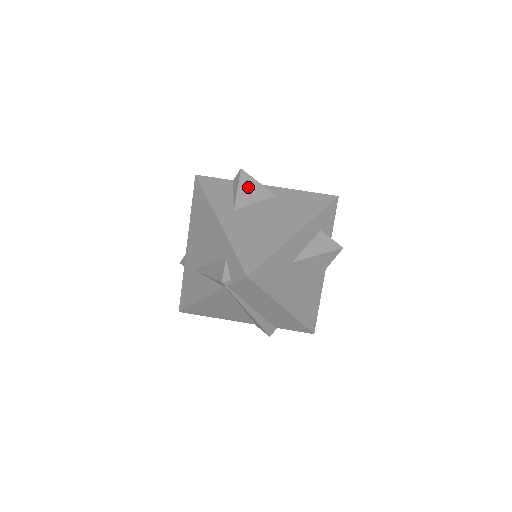
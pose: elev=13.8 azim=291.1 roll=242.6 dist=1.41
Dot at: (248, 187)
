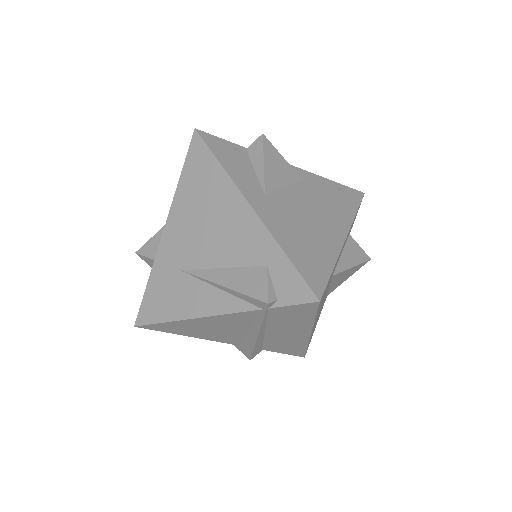
Dot at: (274, 163)
